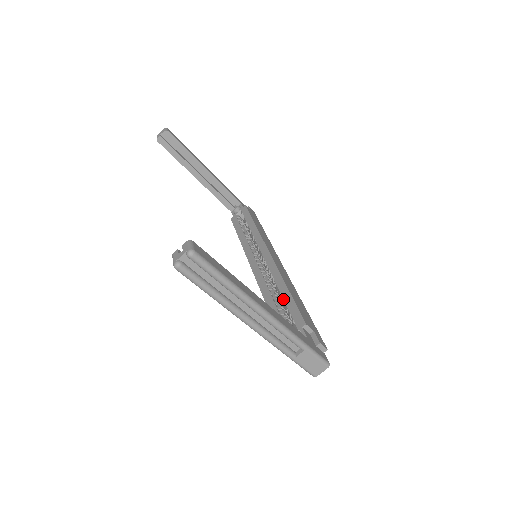
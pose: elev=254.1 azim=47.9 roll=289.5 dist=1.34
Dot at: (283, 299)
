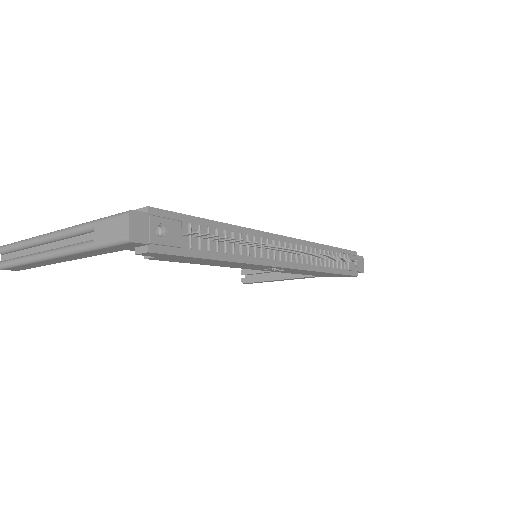
Dot at: occluded
